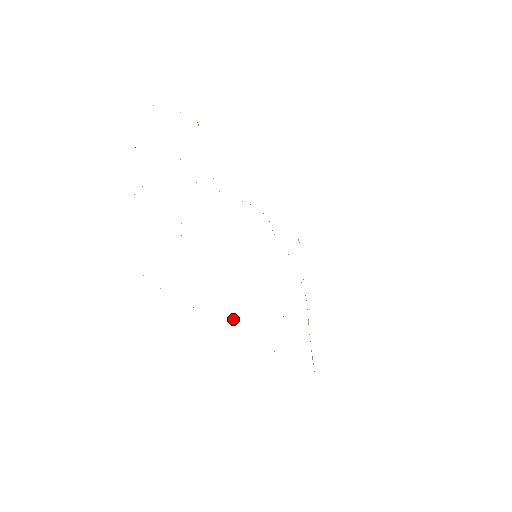
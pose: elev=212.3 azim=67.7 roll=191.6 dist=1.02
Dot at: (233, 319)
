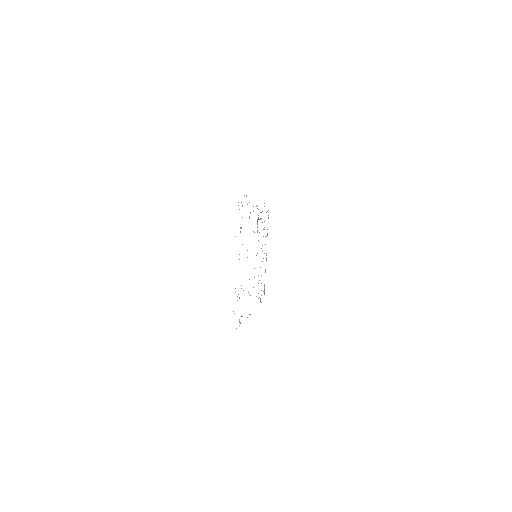
Dot at: occluded
